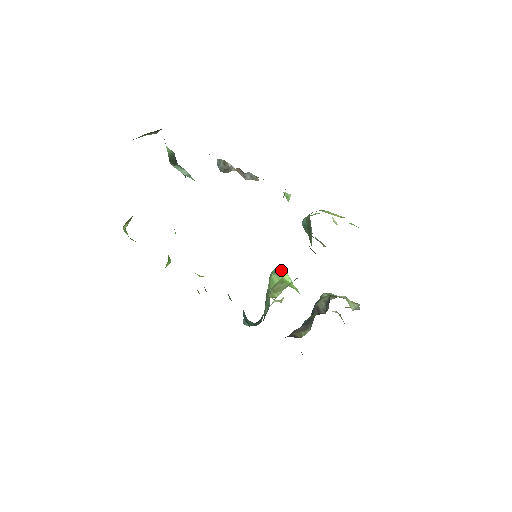
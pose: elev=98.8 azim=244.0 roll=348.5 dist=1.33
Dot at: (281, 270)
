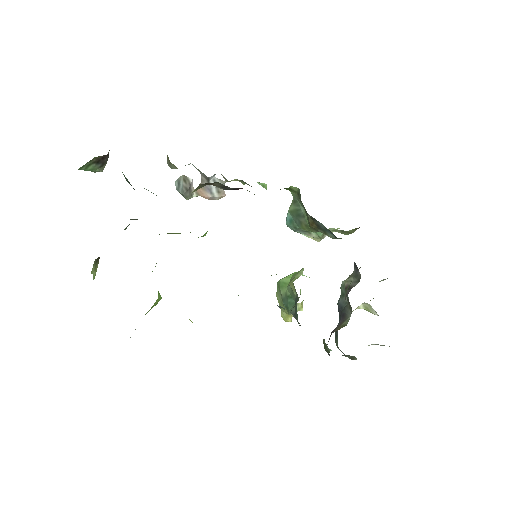
Dot at: occluded
